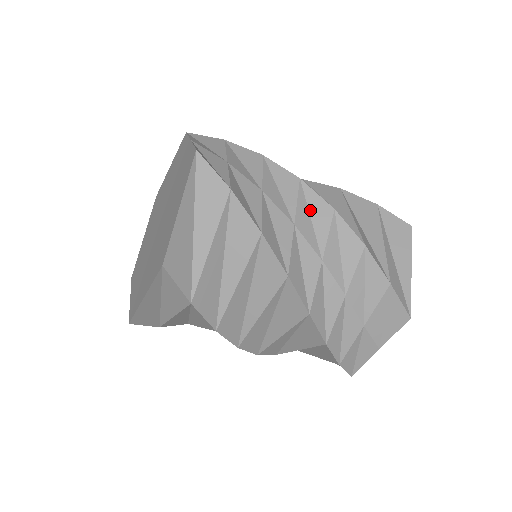
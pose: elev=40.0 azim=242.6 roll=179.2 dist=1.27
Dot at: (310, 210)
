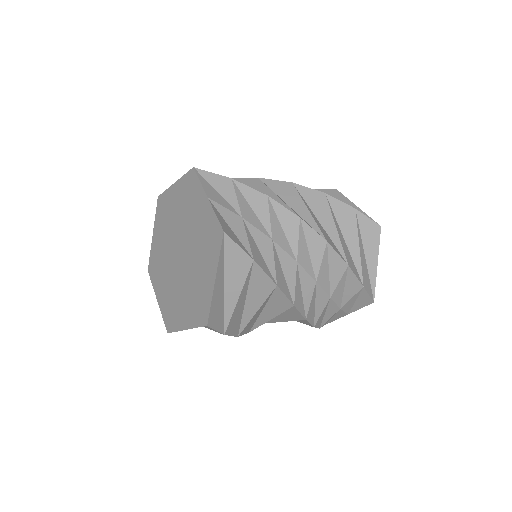
Dot at: (308, 243)
